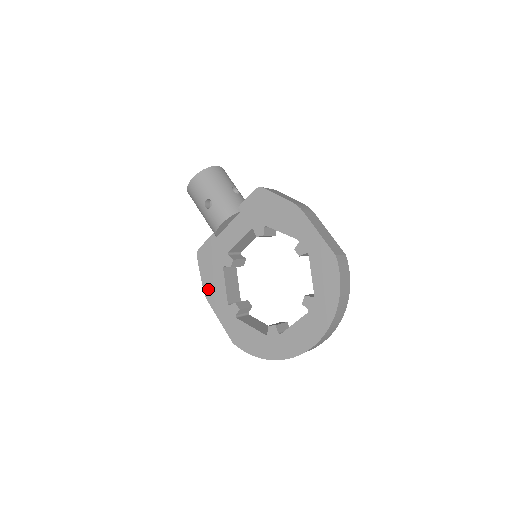
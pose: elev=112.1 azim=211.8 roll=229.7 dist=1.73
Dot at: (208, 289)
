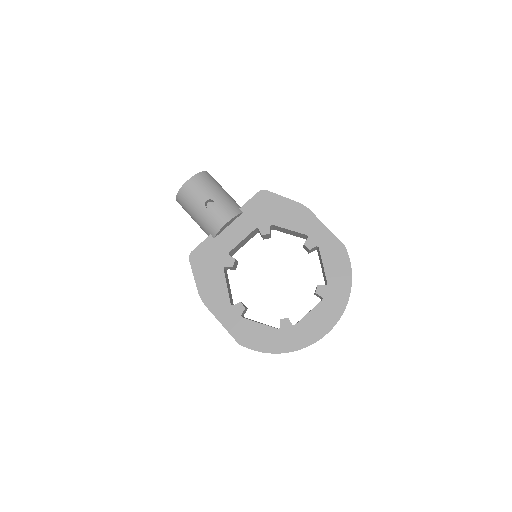
Dot at: (205, 292)
